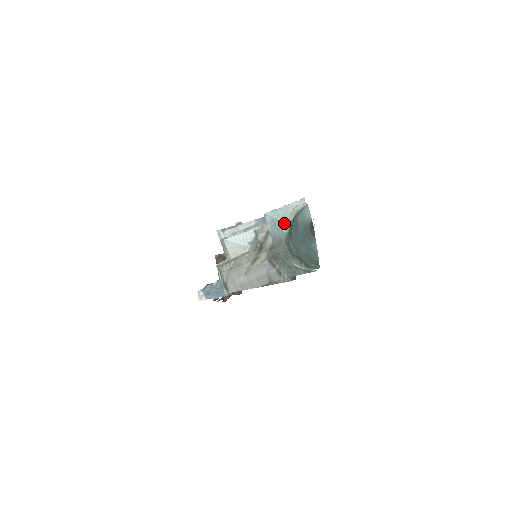
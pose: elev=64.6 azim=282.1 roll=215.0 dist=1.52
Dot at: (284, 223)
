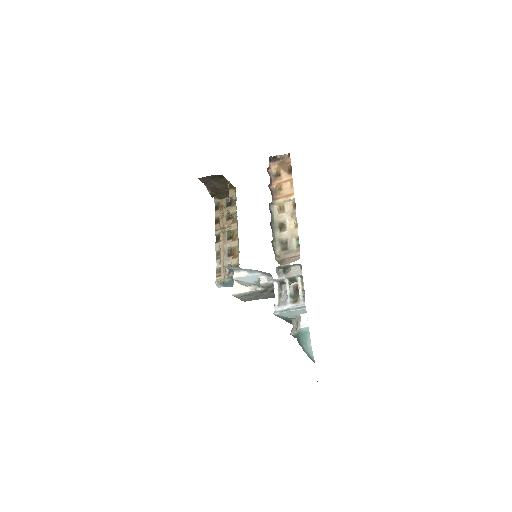
Dot at: (290, 318)
